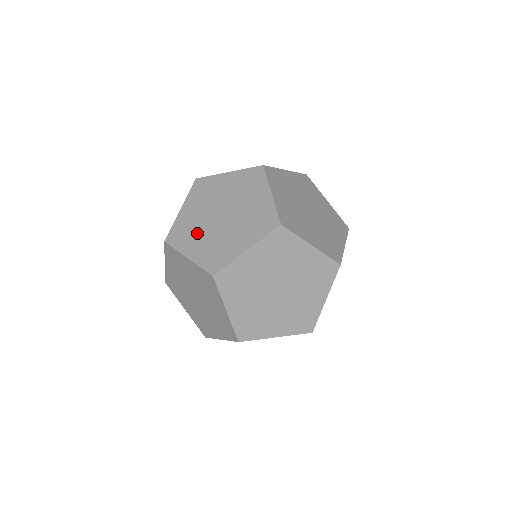
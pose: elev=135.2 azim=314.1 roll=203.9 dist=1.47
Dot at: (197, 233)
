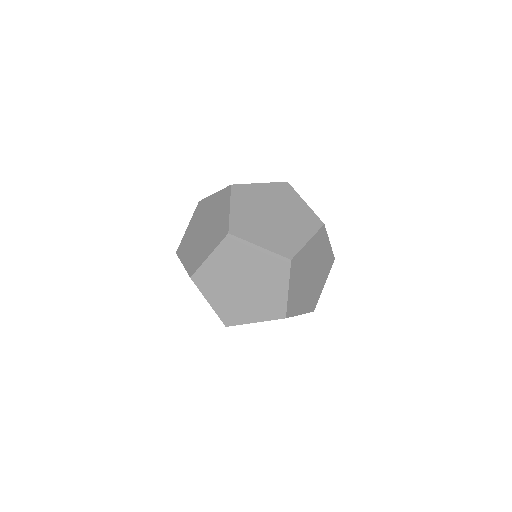
Dot at: (190, 245)
